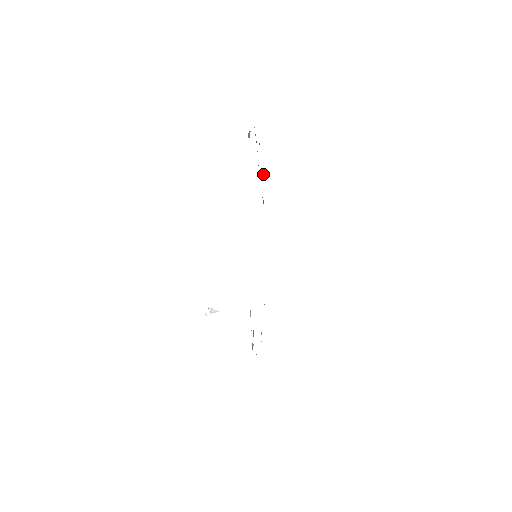
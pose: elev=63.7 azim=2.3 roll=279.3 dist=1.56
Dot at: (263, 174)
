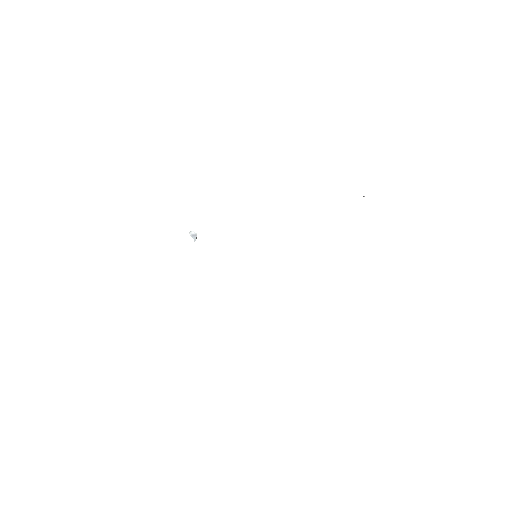
Dot at: occluded
